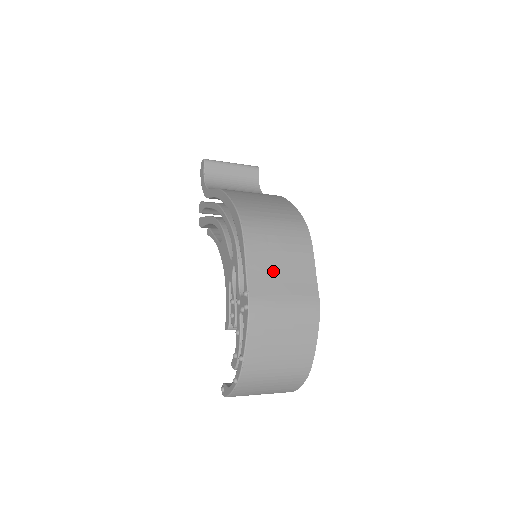
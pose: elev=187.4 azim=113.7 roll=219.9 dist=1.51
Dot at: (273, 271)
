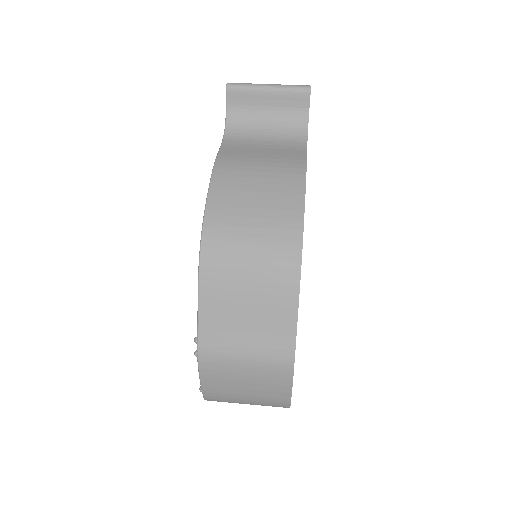
Dot at: (234, 318)
